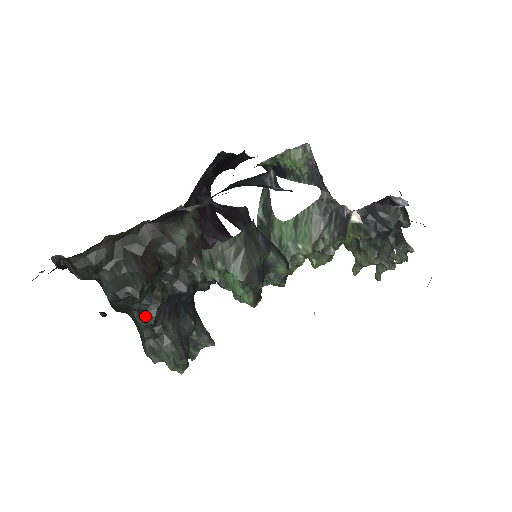
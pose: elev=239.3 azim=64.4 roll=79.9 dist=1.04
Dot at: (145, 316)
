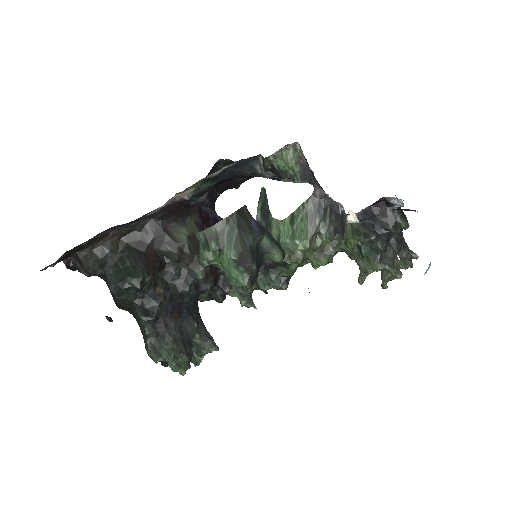
Dot at: (147, 311)
